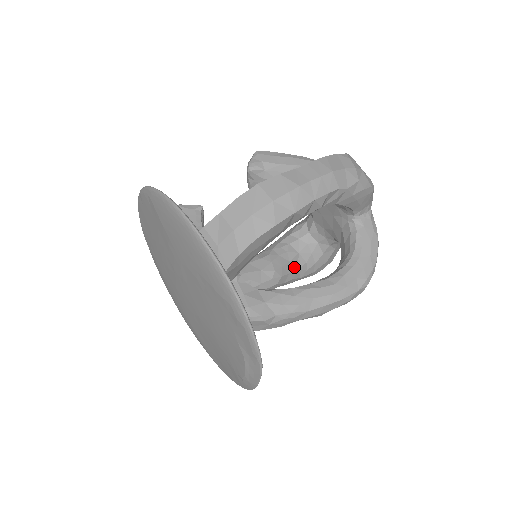
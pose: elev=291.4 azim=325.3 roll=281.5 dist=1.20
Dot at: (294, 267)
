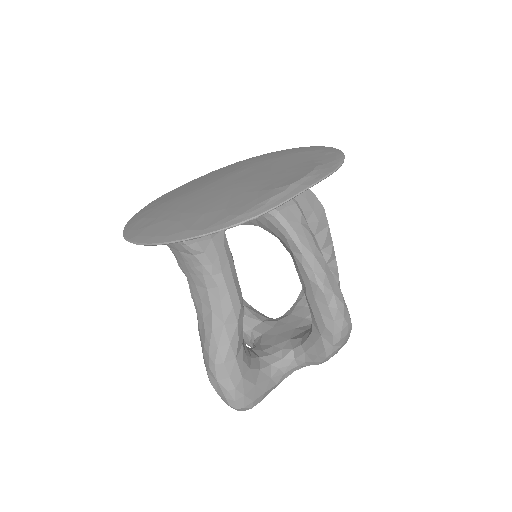
Dot at: (242, 336)
